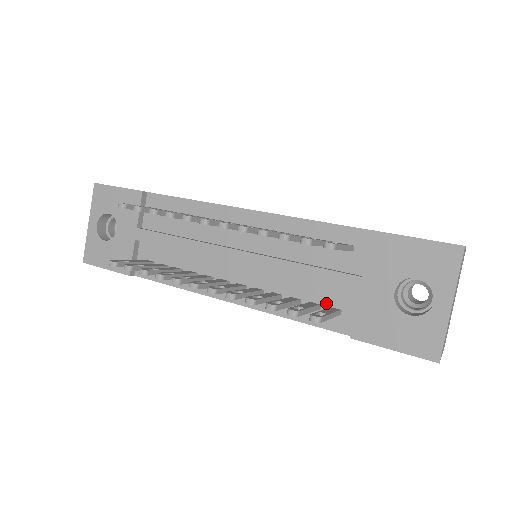
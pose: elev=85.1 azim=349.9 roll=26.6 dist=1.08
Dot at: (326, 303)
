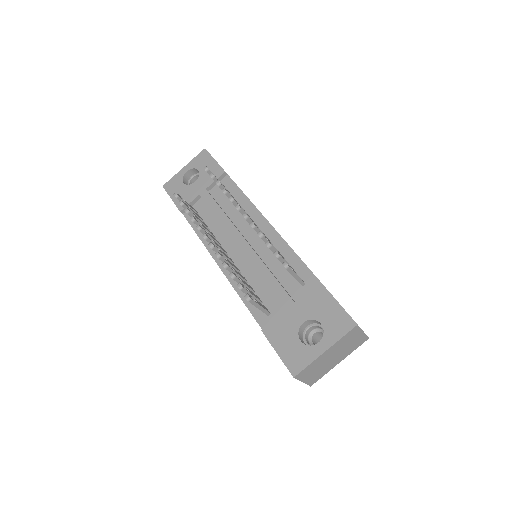
Dot at: (266, 304)
